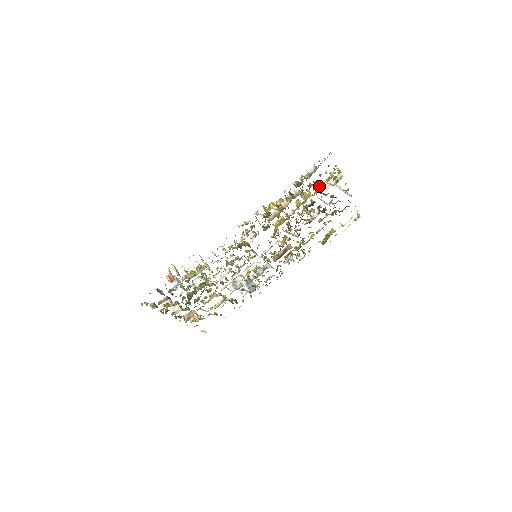
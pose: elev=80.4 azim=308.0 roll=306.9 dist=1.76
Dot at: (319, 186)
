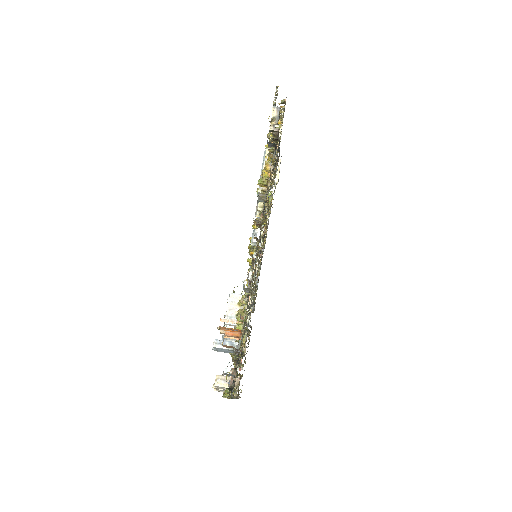
Dot at: occluded
